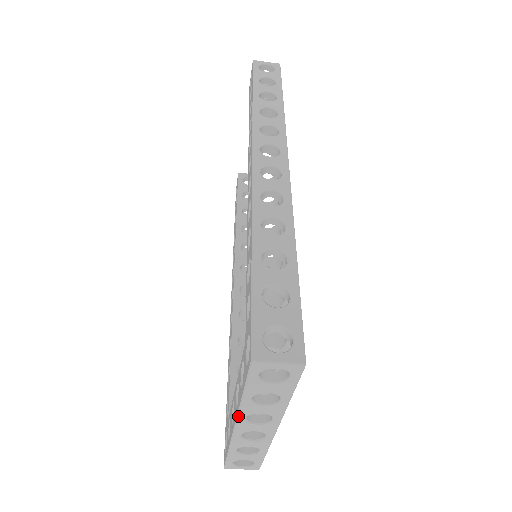
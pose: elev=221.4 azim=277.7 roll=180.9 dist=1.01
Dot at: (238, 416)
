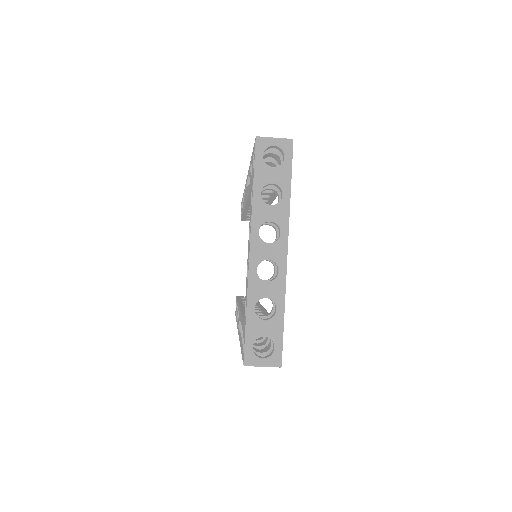
Dot at: (252, 227)
